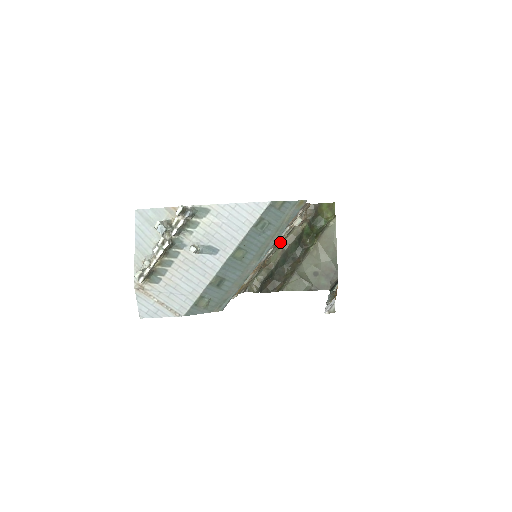
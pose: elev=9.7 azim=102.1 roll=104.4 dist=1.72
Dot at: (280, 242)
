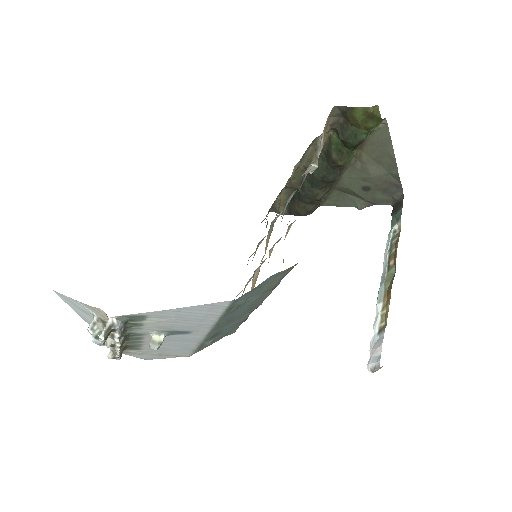
Dot at: (295, 168)
